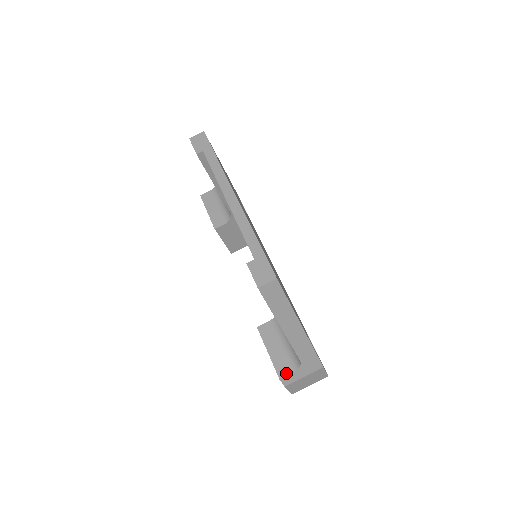
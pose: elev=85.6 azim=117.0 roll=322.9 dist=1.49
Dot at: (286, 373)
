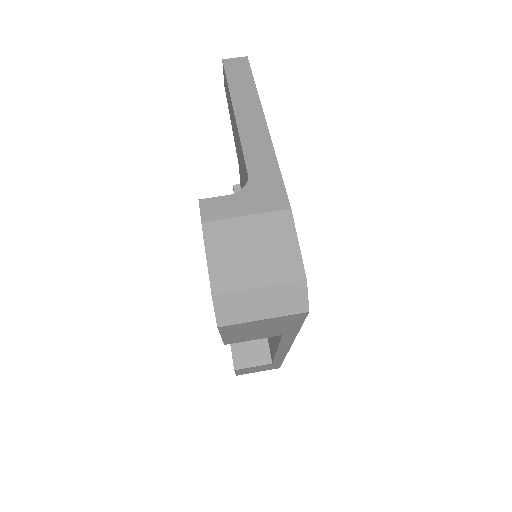
Dot at: (216, 199)
